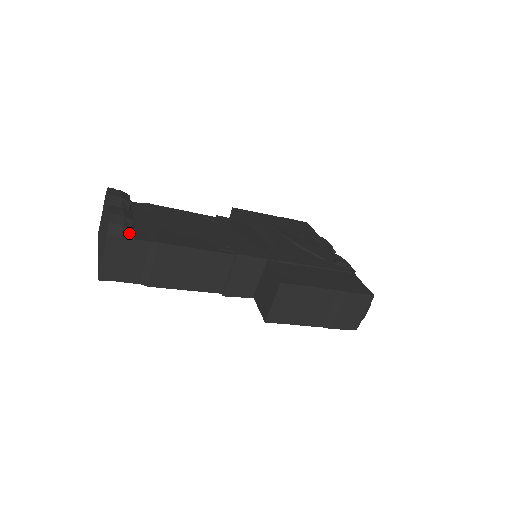
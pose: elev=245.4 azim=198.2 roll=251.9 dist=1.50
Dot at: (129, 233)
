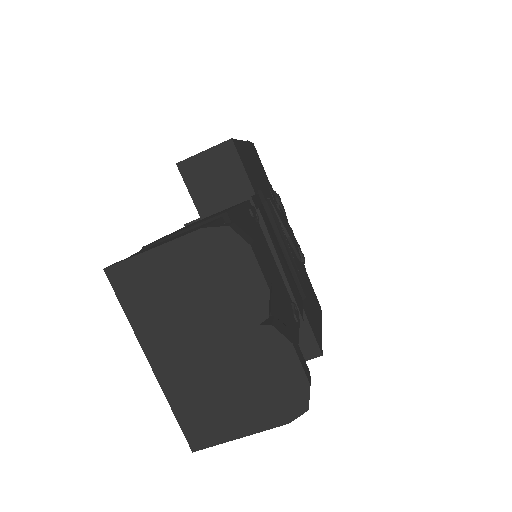
Dot at: occluded
